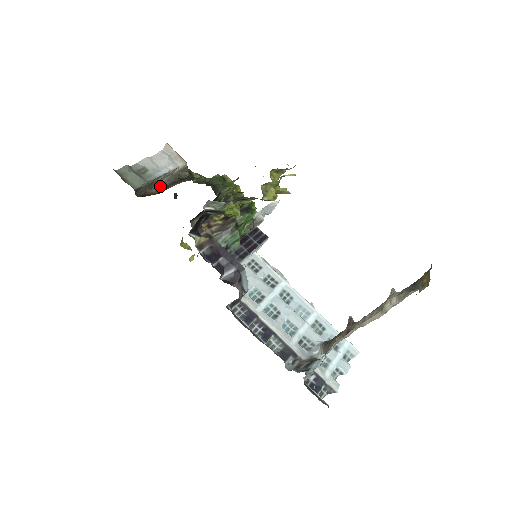
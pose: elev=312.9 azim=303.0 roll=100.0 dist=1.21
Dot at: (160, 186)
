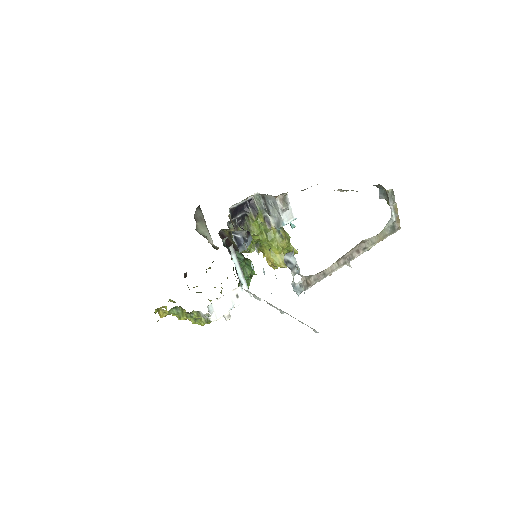
Dot at: occluded
